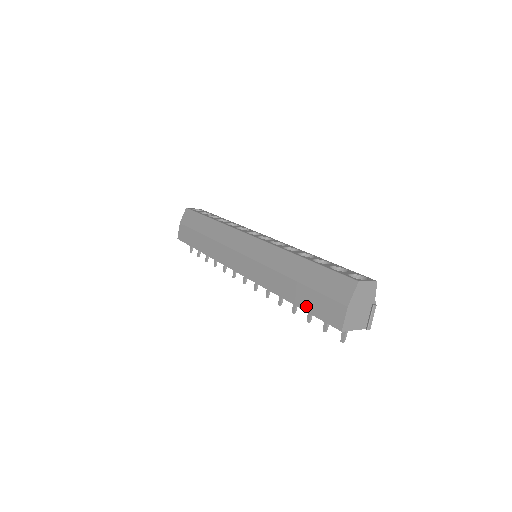
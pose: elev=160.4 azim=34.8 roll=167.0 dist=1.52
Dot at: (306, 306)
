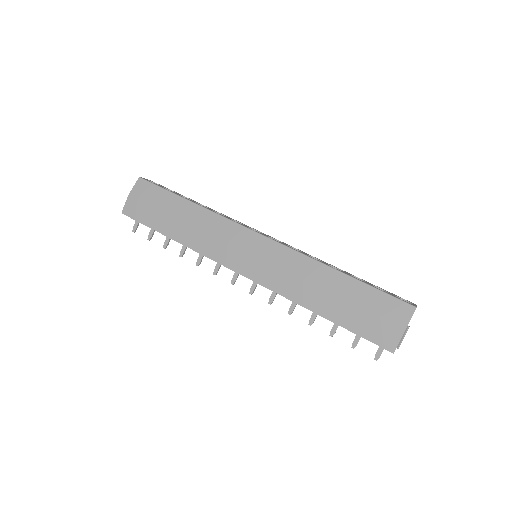
Dot at: (347, 324)
